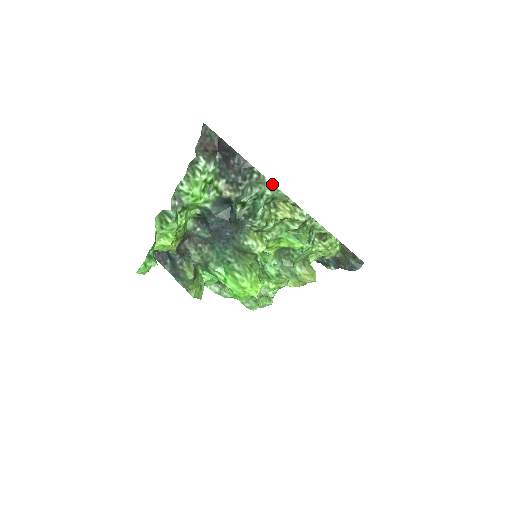
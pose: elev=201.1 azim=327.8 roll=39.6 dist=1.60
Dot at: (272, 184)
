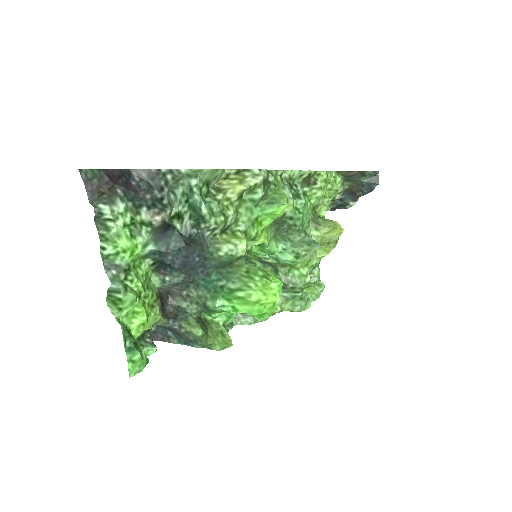
Dot at: (190, 170)
